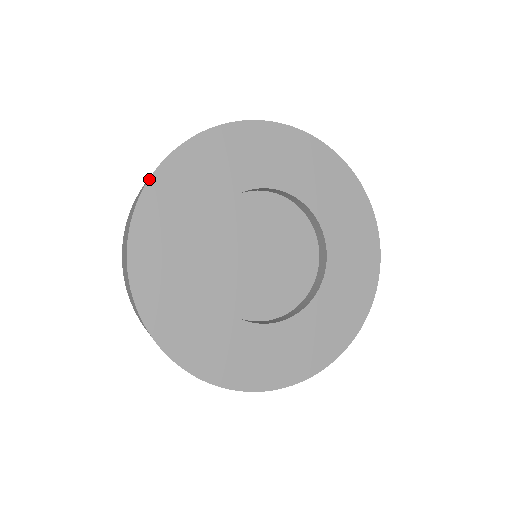
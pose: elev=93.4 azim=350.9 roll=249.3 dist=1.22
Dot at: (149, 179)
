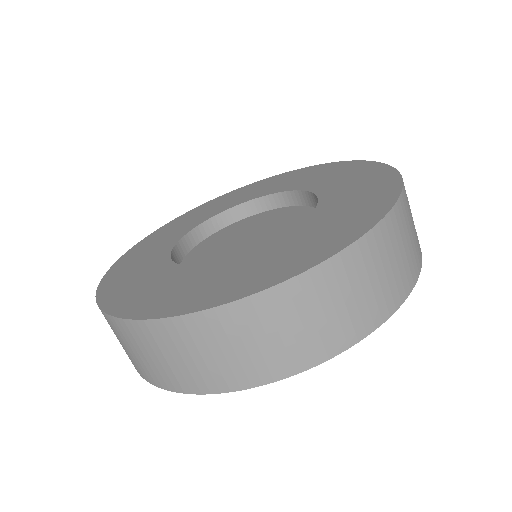
Dot at: (208, 202)
